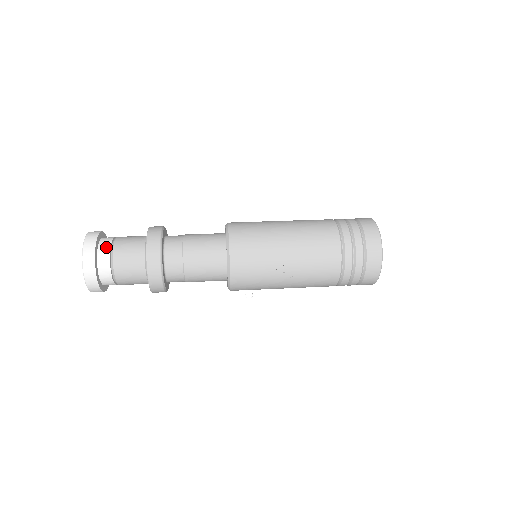
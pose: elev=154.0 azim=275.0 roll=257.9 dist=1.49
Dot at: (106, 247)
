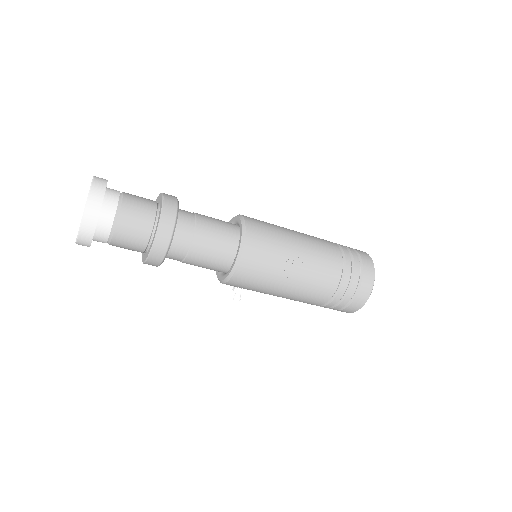
Dot at: (115, 193)
